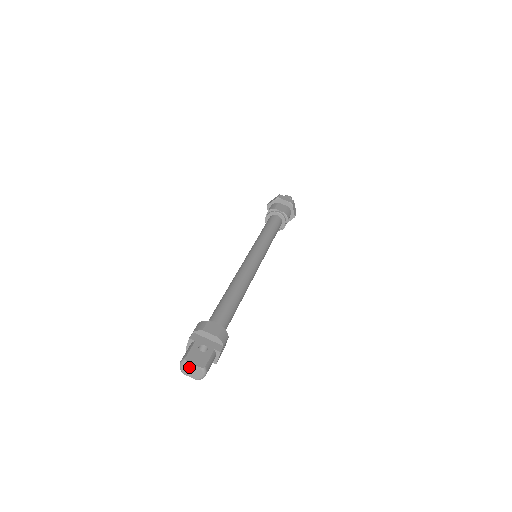
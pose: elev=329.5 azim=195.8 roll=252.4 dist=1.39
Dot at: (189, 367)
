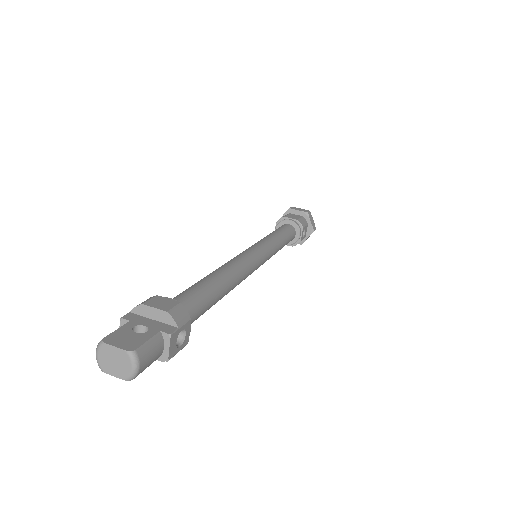
Dot at: (109, 354)
